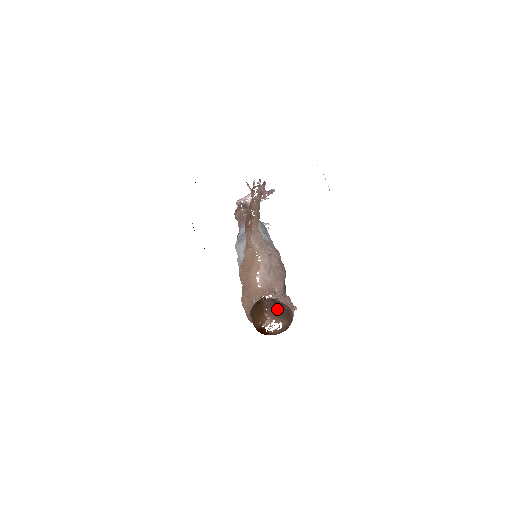
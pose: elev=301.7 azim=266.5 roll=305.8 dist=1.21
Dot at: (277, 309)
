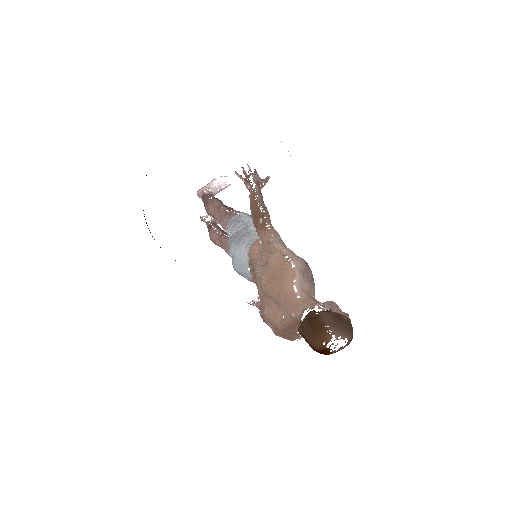
Dot at: (339, 323)
